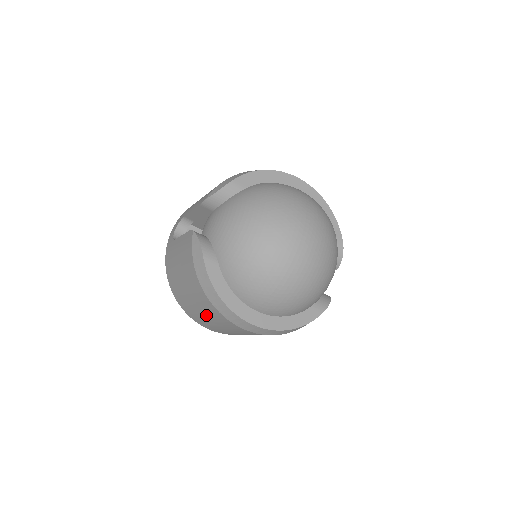
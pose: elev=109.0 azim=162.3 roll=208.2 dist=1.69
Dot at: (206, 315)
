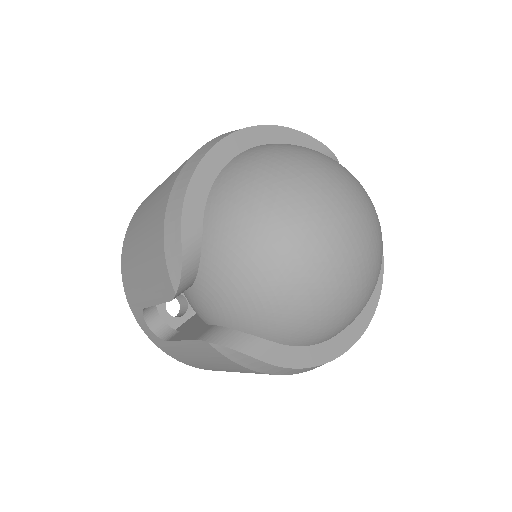
Dot at: occluded
